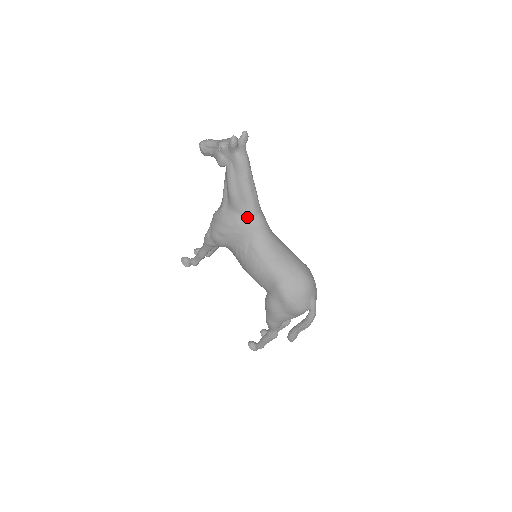
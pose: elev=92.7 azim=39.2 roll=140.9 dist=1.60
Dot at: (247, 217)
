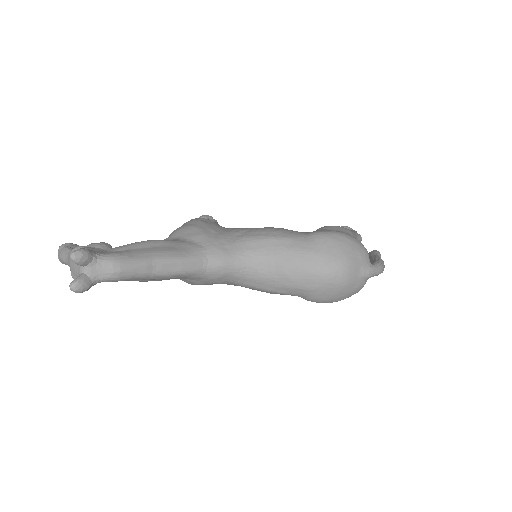
Dot at: (200, 279)
